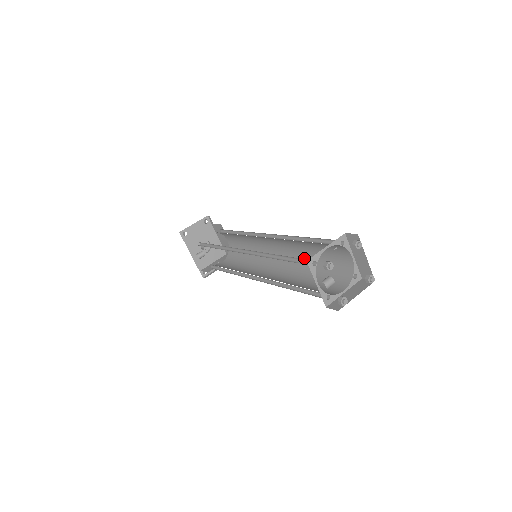
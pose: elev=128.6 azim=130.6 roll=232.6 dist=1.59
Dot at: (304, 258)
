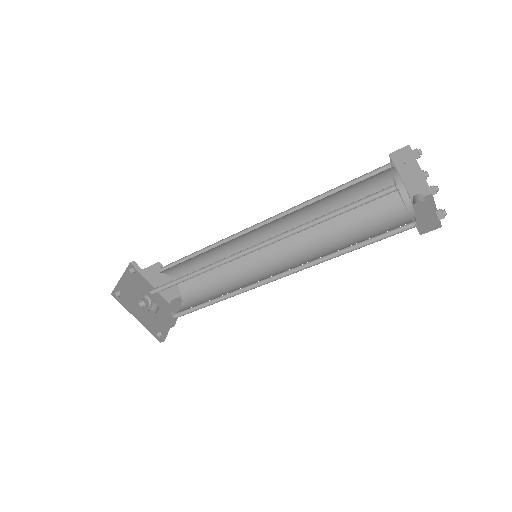
Dot at: (323, 224)
